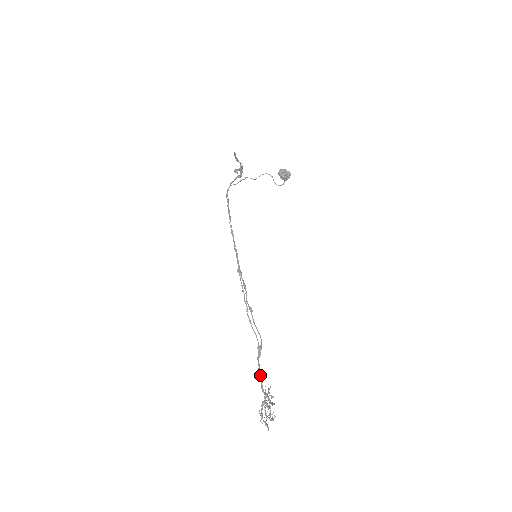
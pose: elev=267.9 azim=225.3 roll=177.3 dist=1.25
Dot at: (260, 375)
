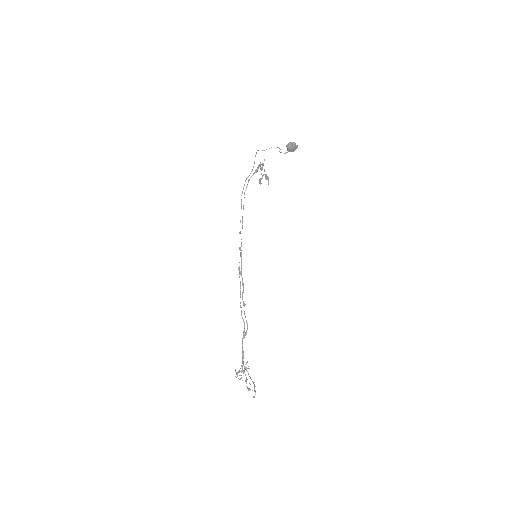
Dot at: (243, 353)
